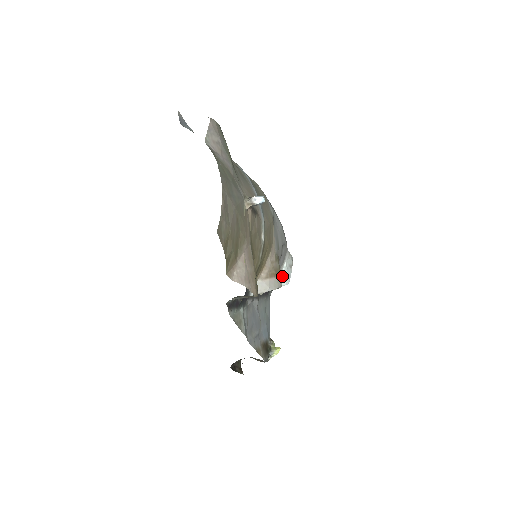
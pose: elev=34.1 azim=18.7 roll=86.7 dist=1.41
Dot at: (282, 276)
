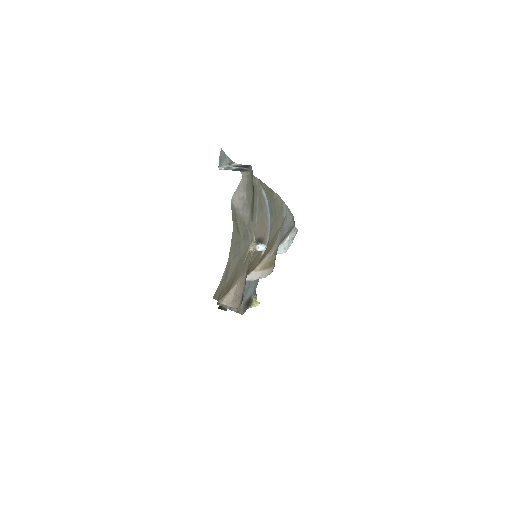
Dot at: (282, 246)
